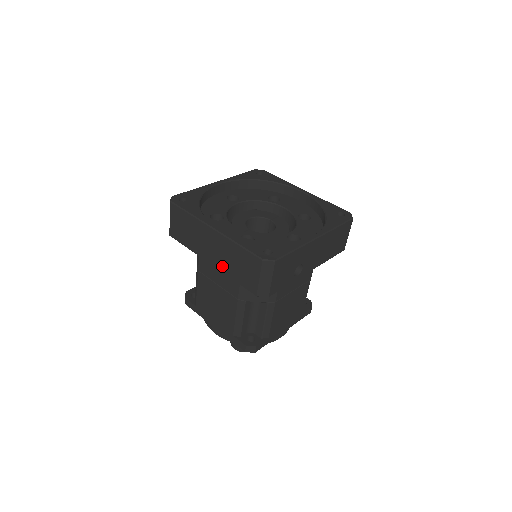
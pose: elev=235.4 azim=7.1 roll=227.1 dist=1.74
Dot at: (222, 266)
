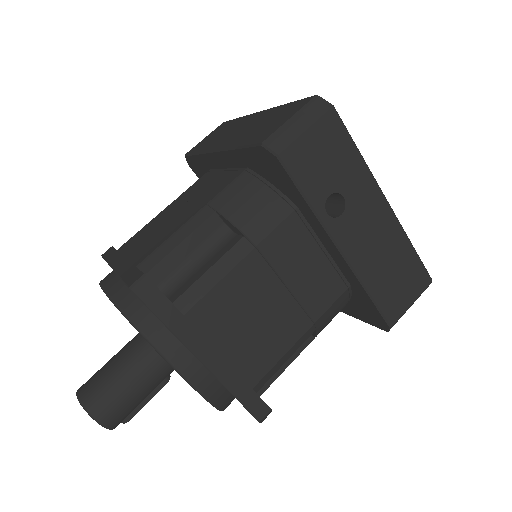
Dot at: (234, 141)
